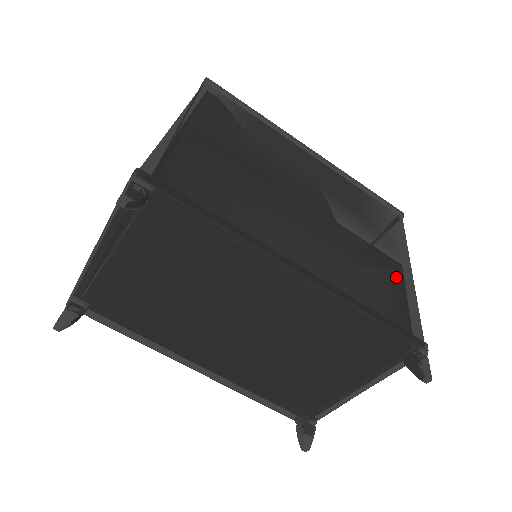
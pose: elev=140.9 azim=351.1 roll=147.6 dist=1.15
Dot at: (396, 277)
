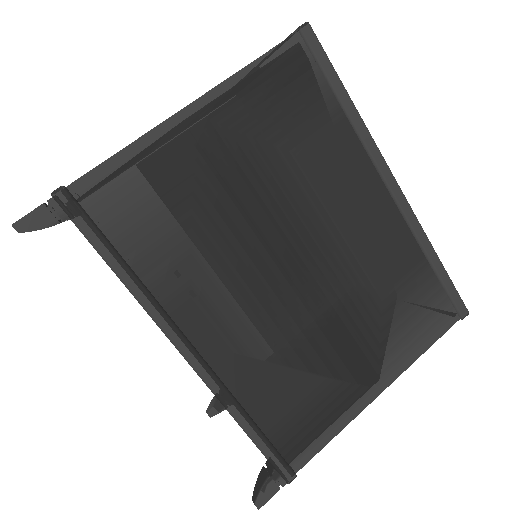
Dot at: (343, 395)
